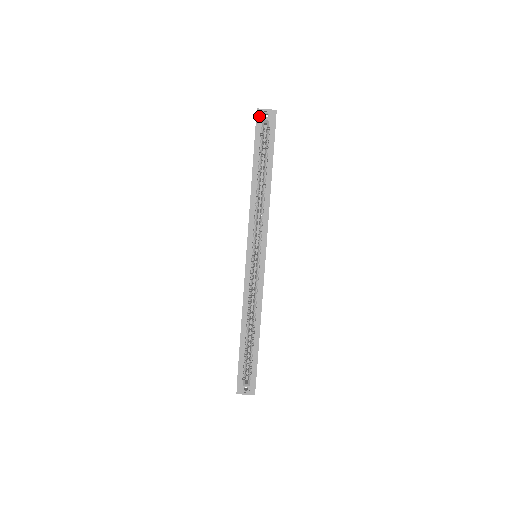
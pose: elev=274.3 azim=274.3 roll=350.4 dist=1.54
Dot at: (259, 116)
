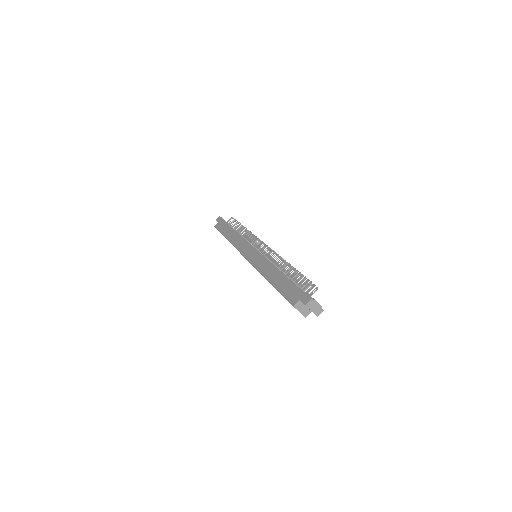
Dot at: (303, 303)
